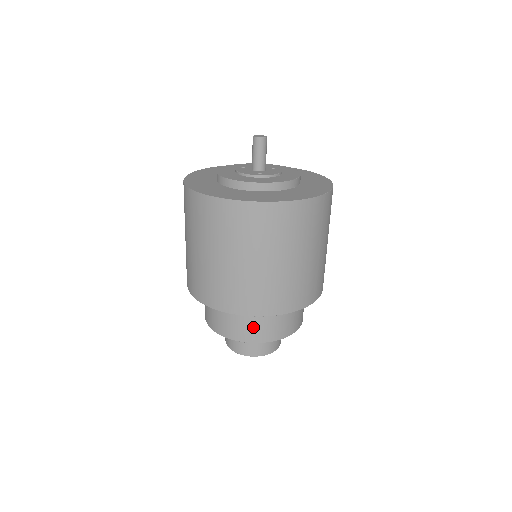
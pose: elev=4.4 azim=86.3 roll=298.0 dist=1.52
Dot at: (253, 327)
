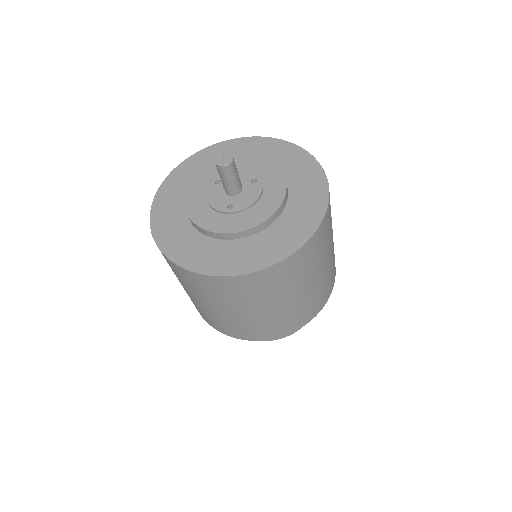
Dot at: occluded
